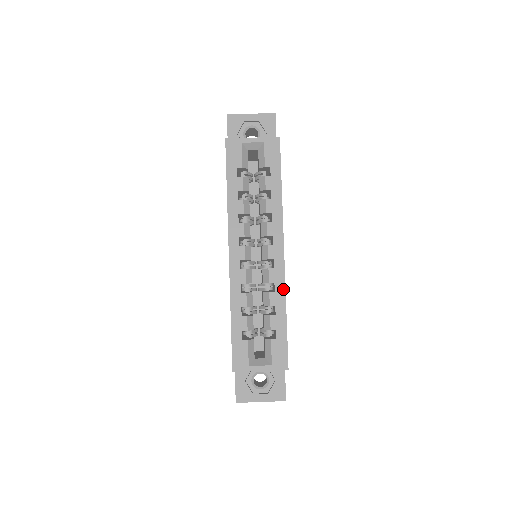
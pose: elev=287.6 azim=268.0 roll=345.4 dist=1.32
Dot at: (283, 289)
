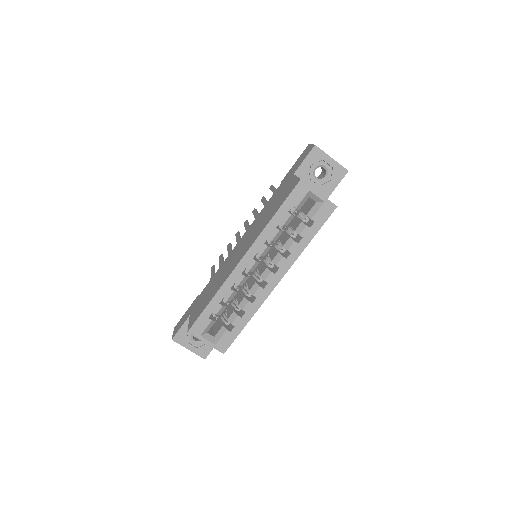
Dot at: (259, 305)
